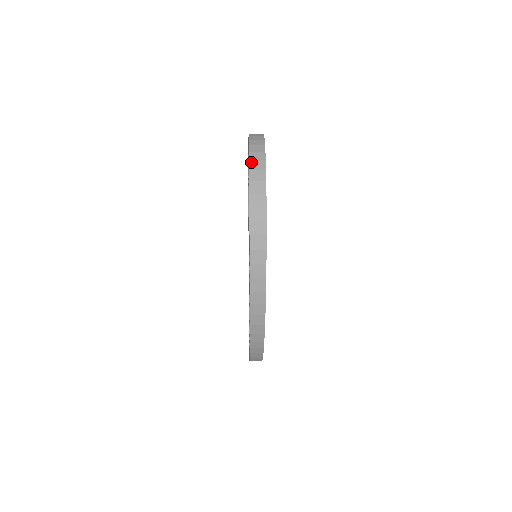
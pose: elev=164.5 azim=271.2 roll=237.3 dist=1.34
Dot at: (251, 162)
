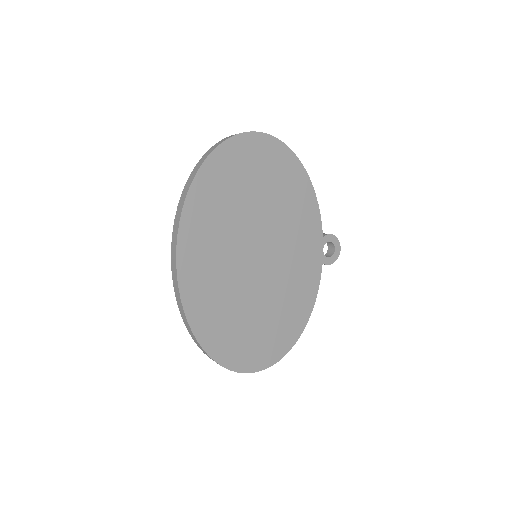
Dot at: occluded
